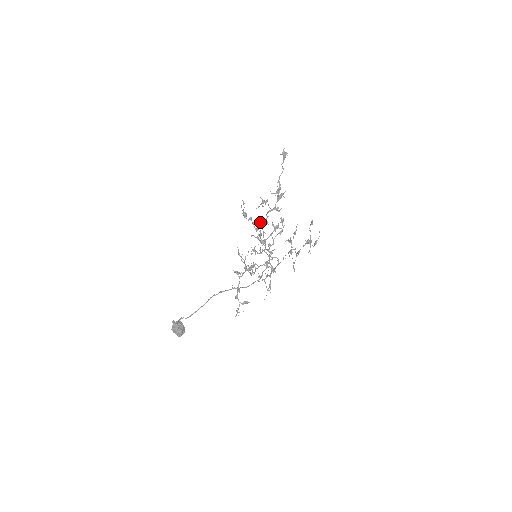
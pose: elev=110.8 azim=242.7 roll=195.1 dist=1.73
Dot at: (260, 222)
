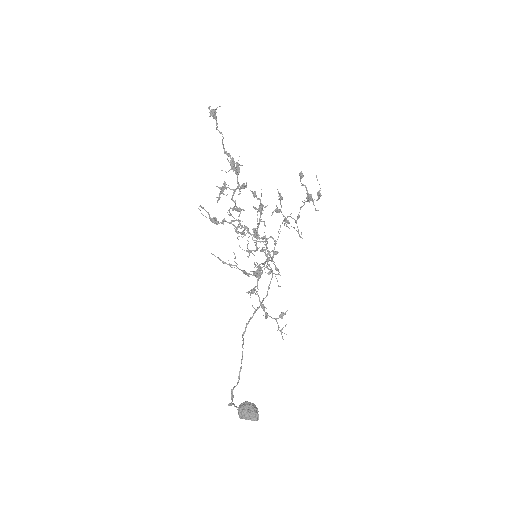
Dot at: occluded
